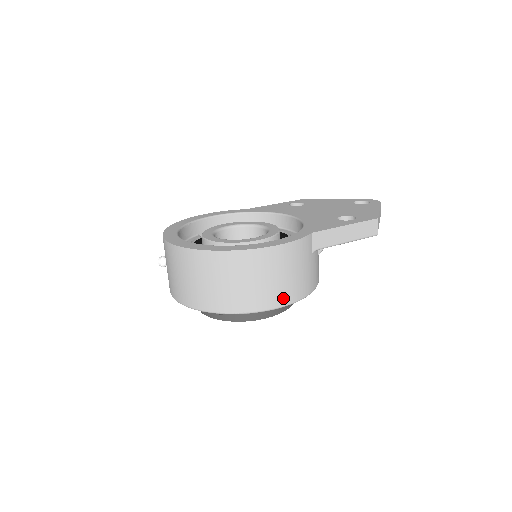
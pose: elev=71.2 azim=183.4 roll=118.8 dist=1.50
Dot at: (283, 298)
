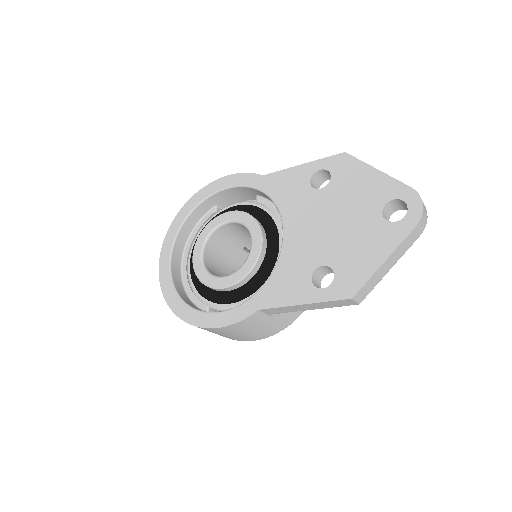
Dot at: (247, 339)
